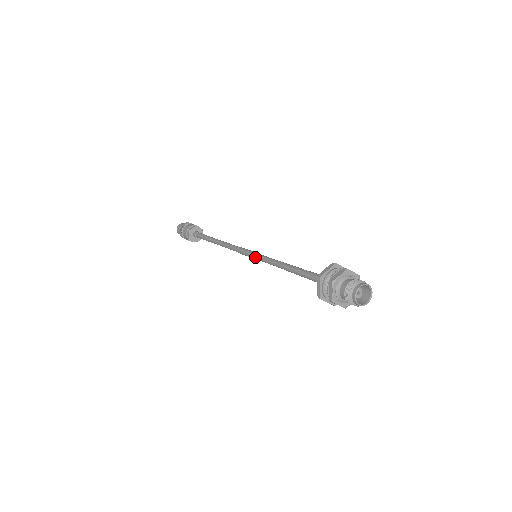
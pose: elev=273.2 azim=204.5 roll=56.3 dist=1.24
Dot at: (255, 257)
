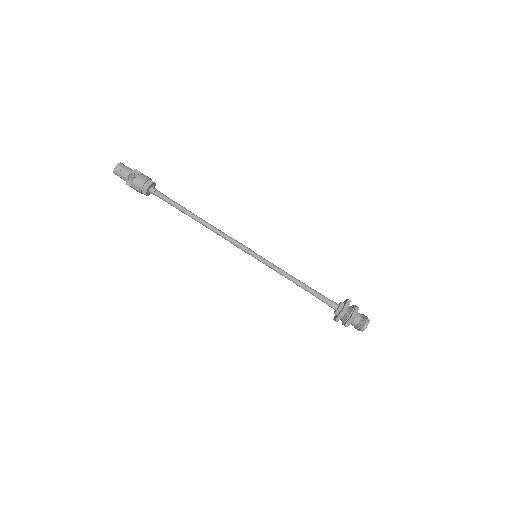
Dot at: (258, 259)
